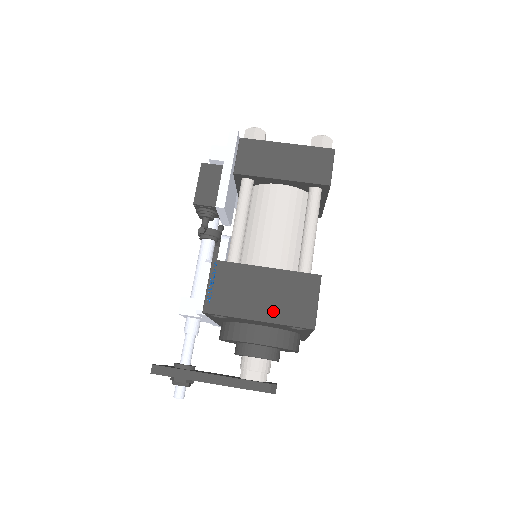
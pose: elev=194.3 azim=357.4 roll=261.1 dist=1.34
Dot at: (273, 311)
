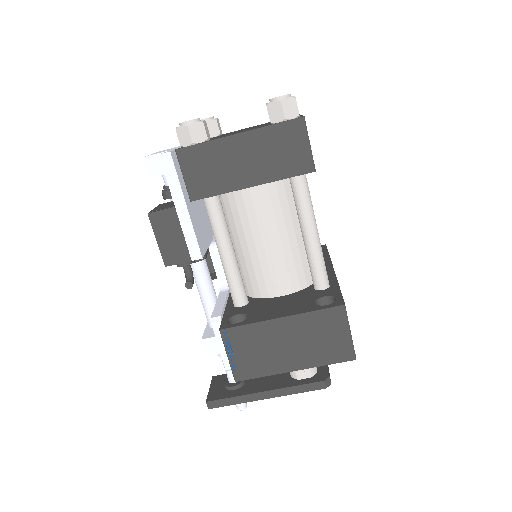
Dot at: (306, 357)
